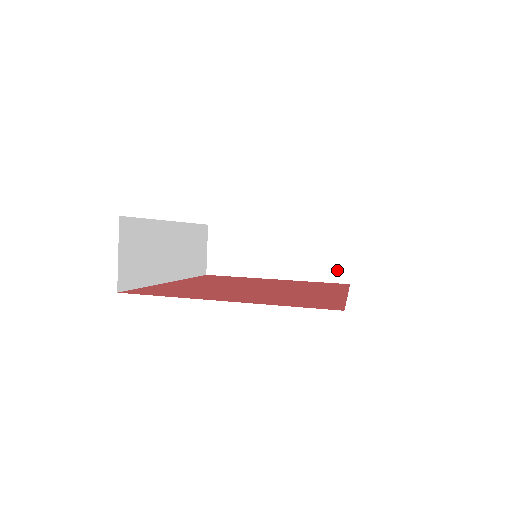
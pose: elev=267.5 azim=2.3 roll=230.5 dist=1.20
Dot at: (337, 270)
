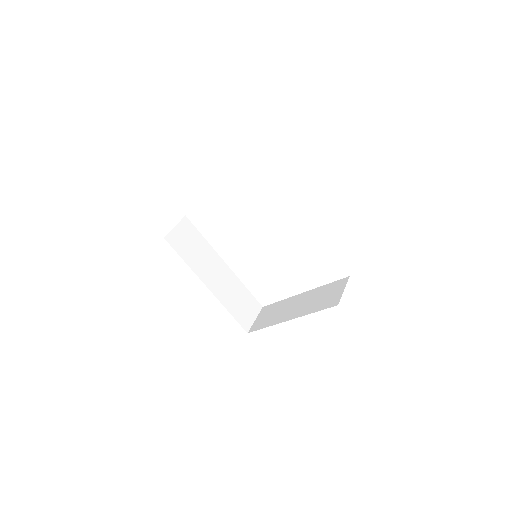
Dot at: (332, 301)
